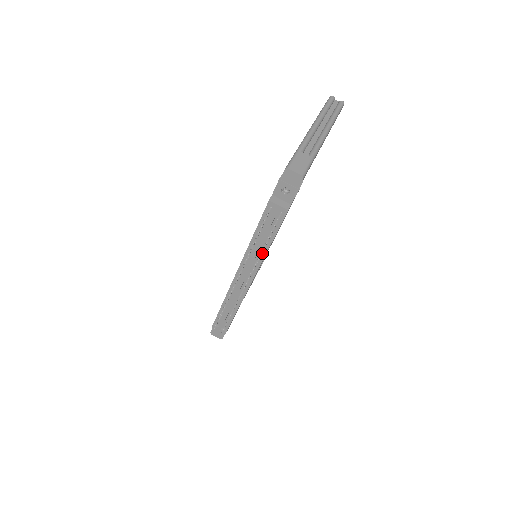
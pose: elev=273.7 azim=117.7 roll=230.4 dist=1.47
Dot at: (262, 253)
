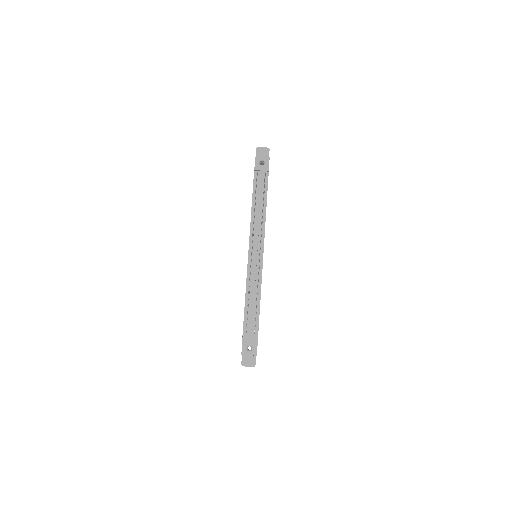
Dot at: (263, 218)
